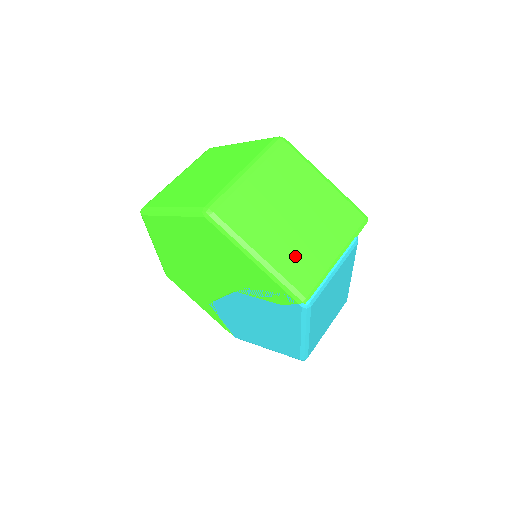
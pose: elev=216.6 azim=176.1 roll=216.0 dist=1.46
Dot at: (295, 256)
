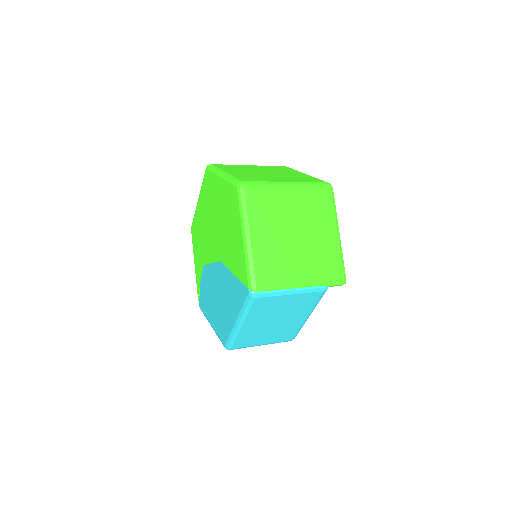
Dot at: (273, 258)
